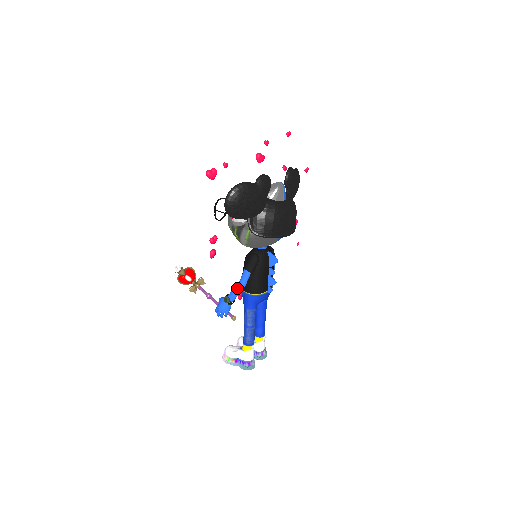
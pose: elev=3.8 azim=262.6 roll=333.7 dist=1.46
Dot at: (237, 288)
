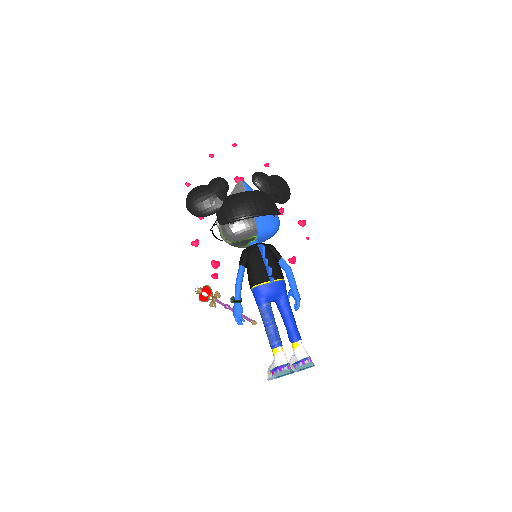
Dot at: (235, 284)
